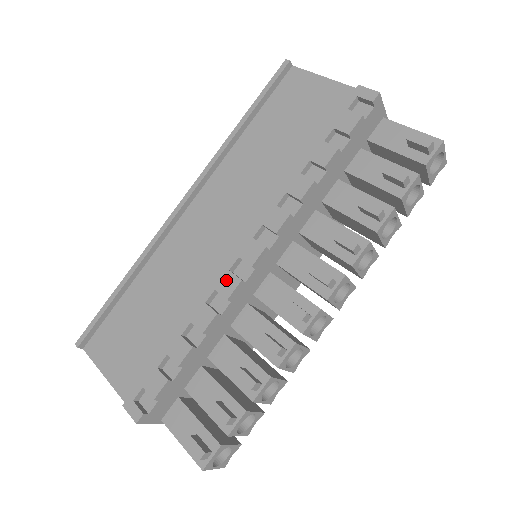
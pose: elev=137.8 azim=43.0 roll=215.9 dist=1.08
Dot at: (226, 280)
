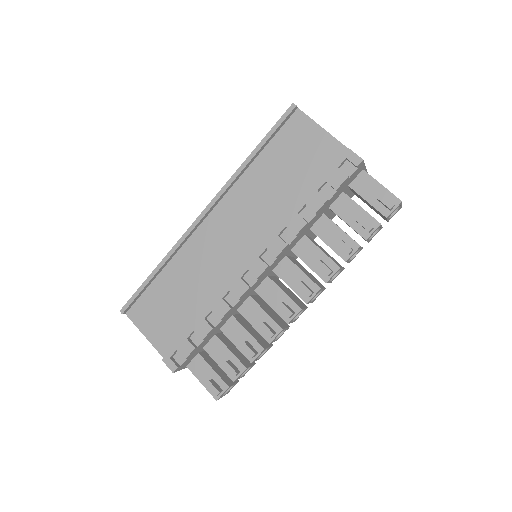
Dot at: (238, 285)
